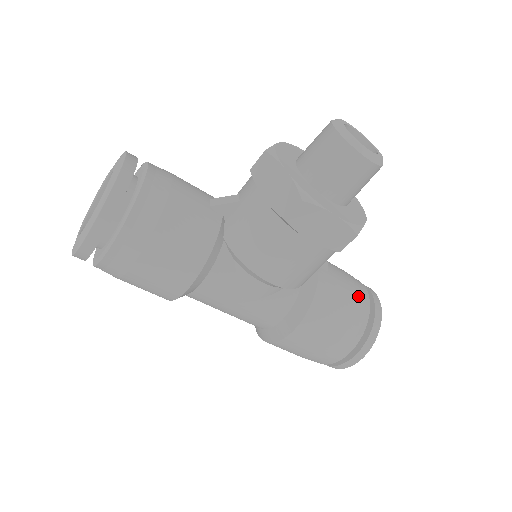
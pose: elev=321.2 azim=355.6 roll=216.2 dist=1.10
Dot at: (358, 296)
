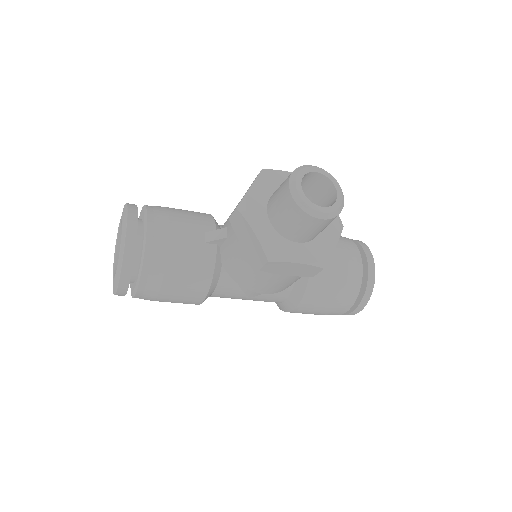
Dot at: (350, 271)
